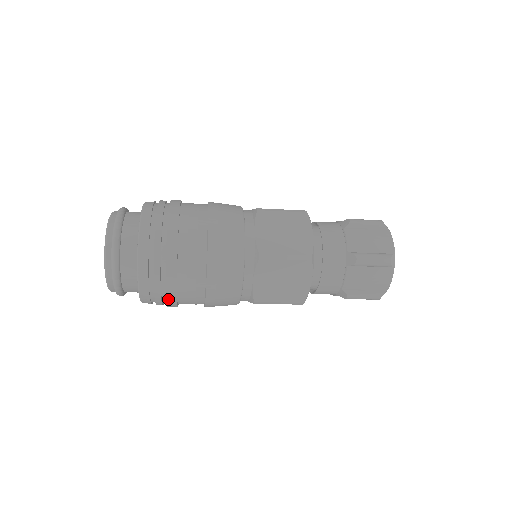
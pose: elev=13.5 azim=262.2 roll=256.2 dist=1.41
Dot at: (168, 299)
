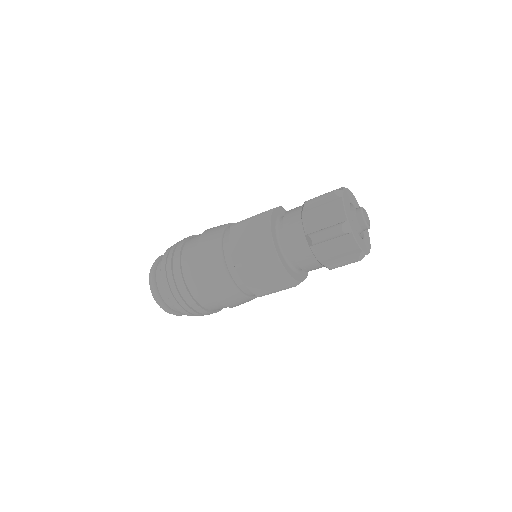
Dot at: (178, 282)
